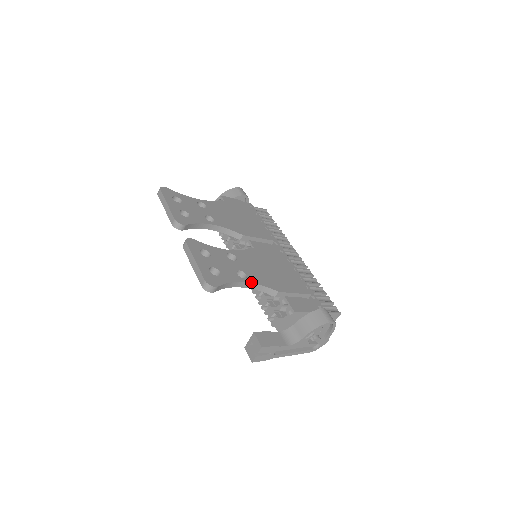
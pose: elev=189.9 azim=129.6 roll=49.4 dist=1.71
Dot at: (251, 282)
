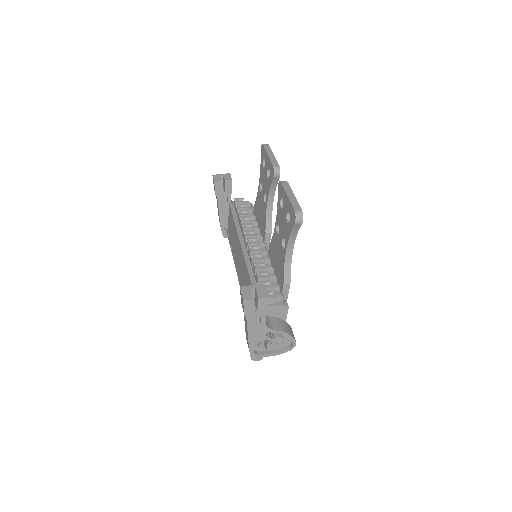
Dot at: (292, 254)
